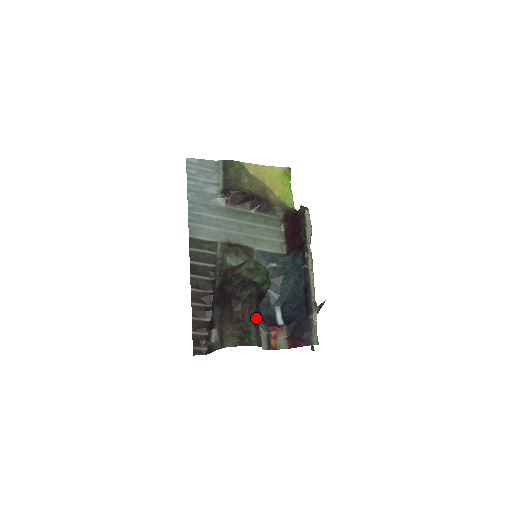
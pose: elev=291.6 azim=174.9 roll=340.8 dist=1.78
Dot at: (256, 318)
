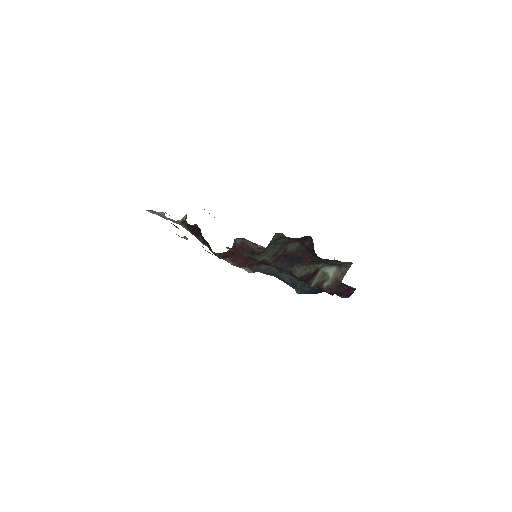
Dot at: occluded
